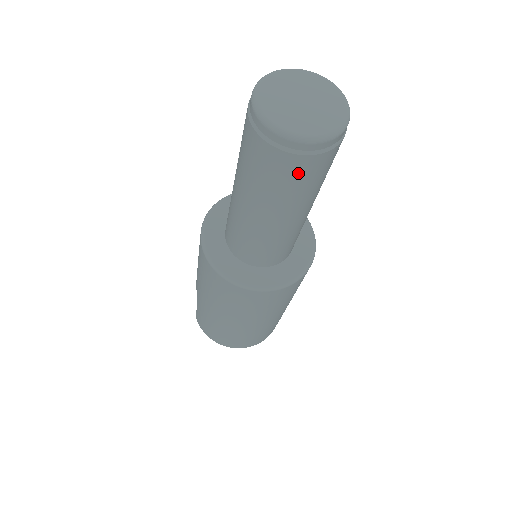
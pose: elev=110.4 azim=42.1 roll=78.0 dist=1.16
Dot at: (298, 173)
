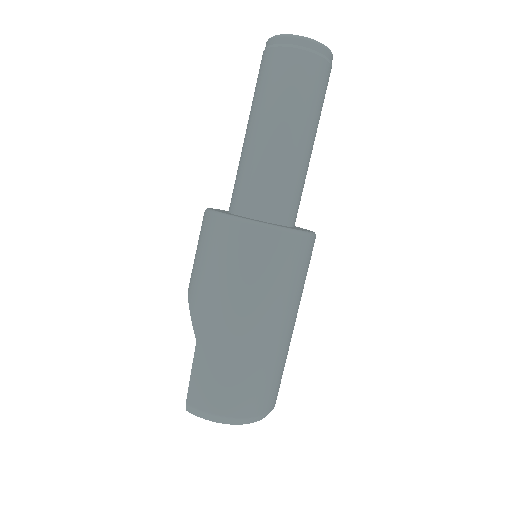
Dot at: (318, 78)
